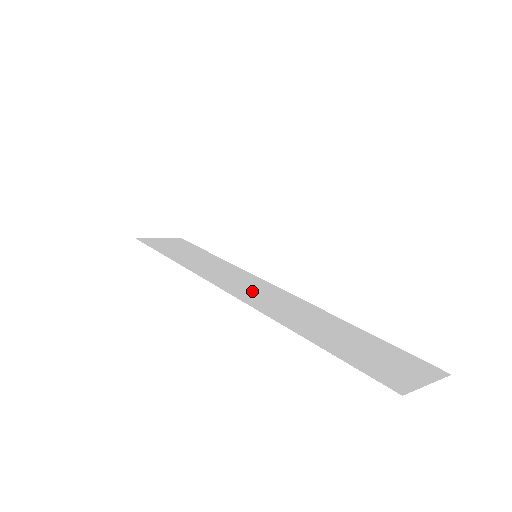
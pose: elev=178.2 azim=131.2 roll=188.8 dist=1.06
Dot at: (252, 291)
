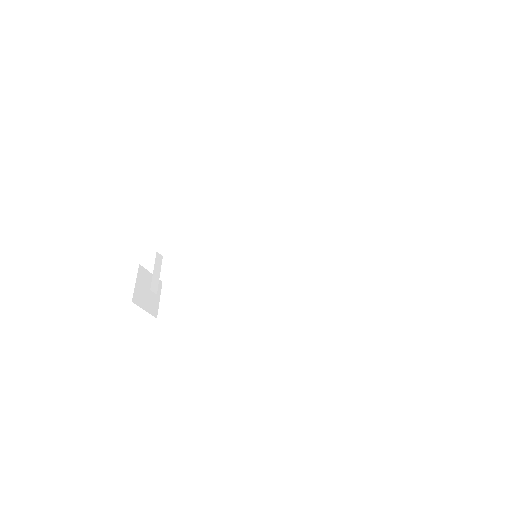
Dot at: (273, 269)
